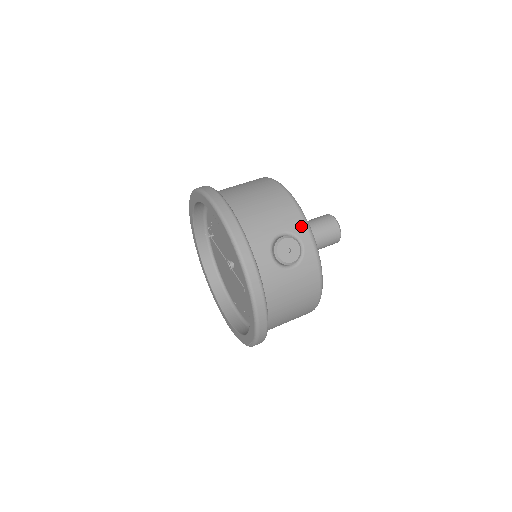
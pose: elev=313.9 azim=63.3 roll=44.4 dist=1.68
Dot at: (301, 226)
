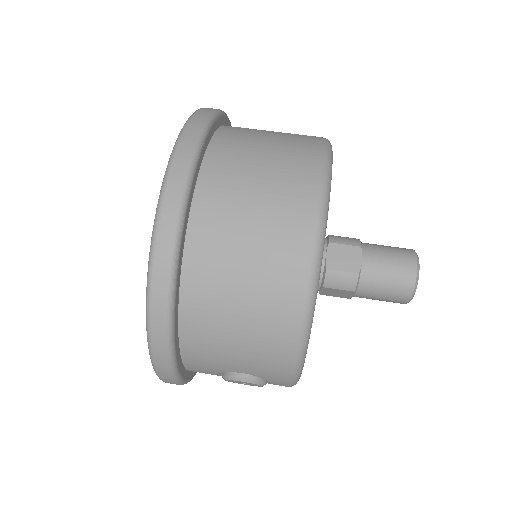
Dot at: (281, 380)
